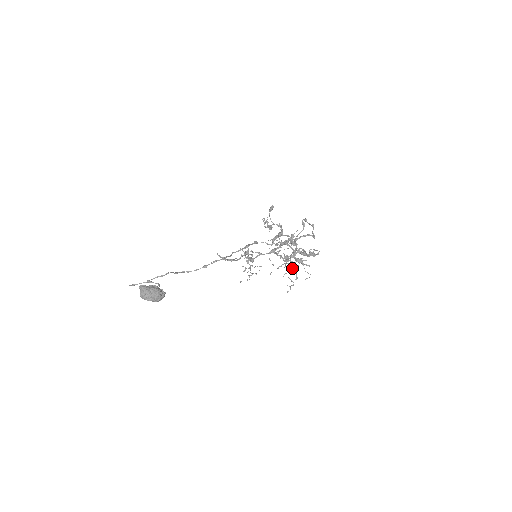
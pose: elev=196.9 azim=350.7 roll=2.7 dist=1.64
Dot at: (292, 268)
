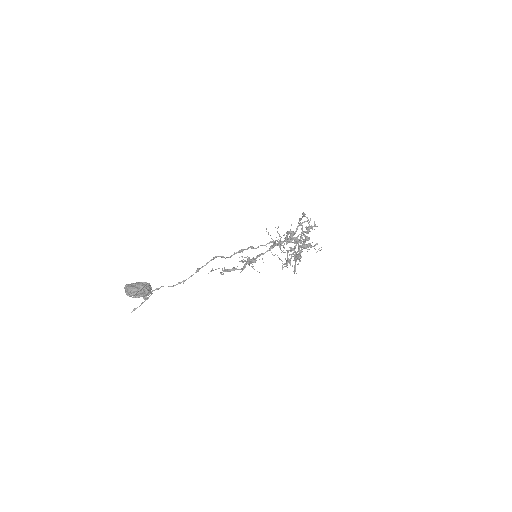
Dot at: occluded
